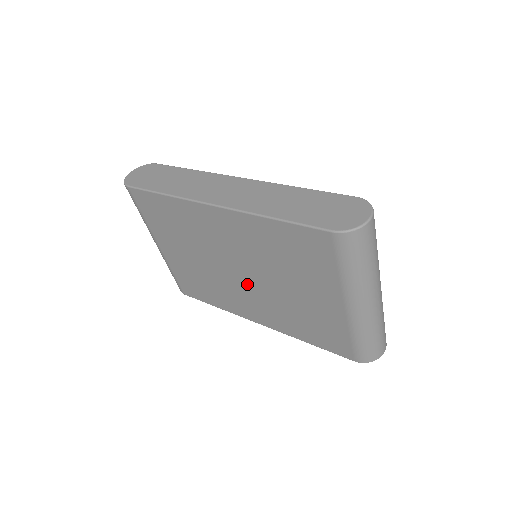
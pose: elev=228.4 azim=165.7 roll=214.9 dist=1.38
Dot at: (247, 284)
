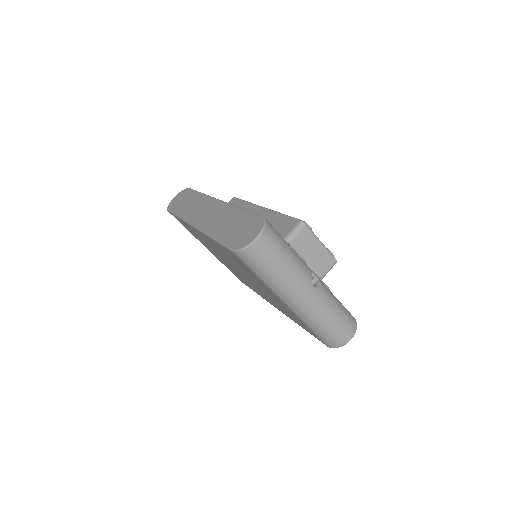
Dot at: (248, 280)
